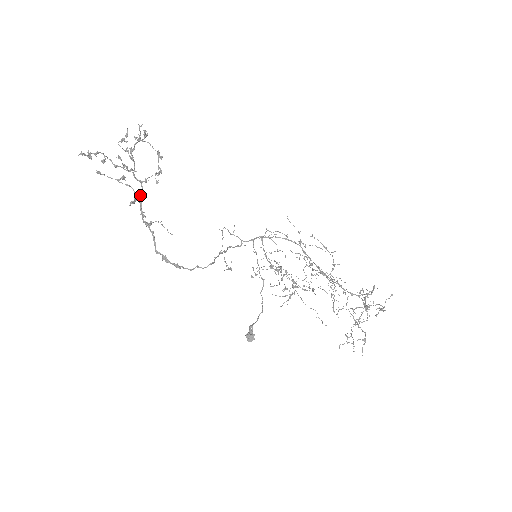
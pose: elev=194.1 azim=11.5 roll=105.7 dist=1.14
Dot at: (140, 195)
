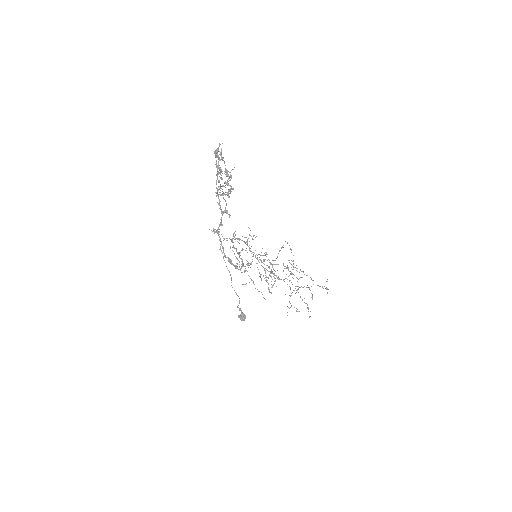
Dot at: (220, 207)
